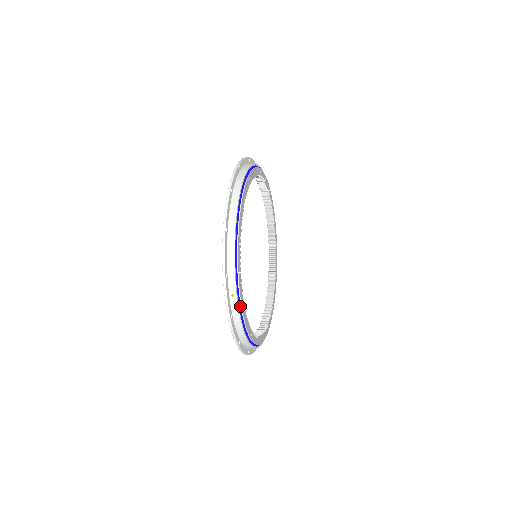
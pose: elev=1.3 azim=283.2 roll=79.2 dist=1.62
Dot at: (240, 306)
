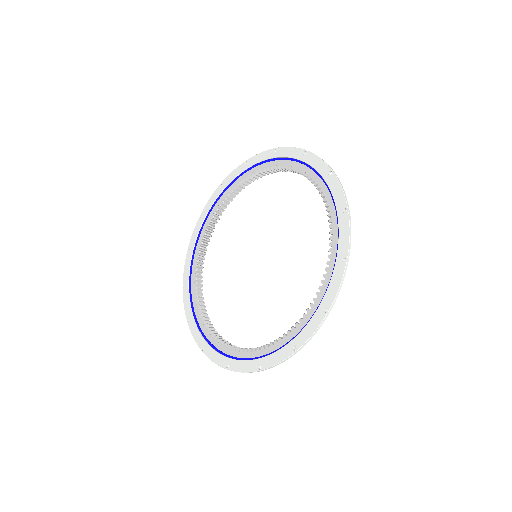
Dot at: occluded
